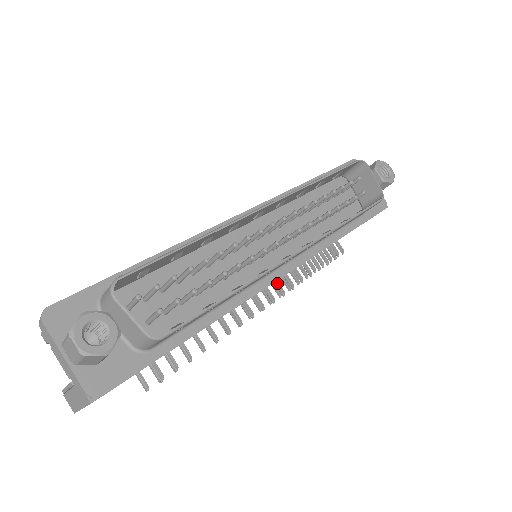
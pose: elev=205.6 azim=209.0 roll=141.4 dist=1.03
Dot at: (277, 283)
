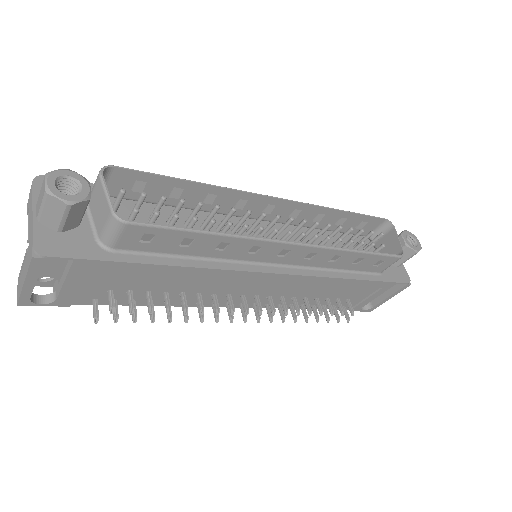
Dot at: (271, 300)
